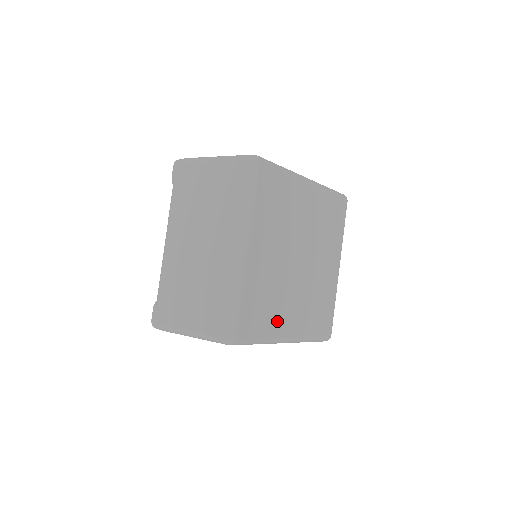
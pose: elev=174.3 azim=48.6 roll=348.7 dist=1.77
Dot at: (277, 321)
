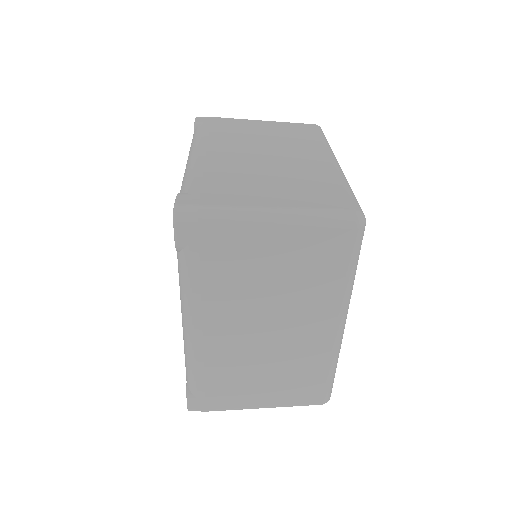
Dot at: occluded
